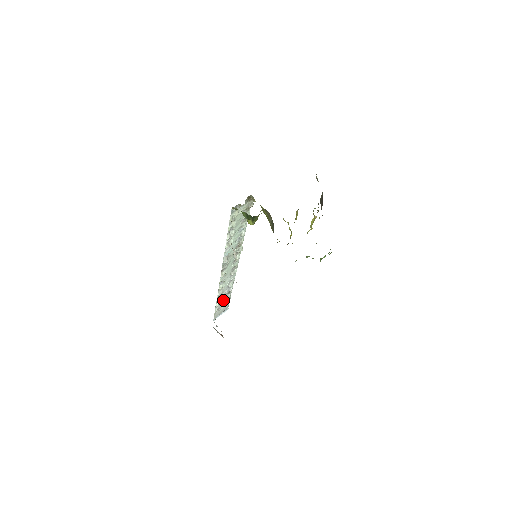
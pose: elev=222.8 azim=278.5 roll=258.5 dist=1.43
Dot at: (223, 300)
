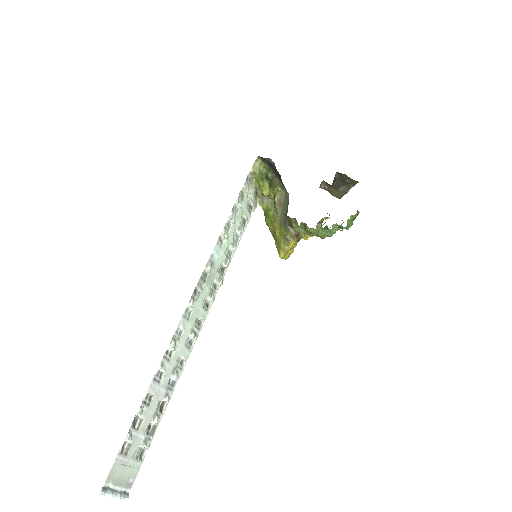
Dot at: (146, 421)
